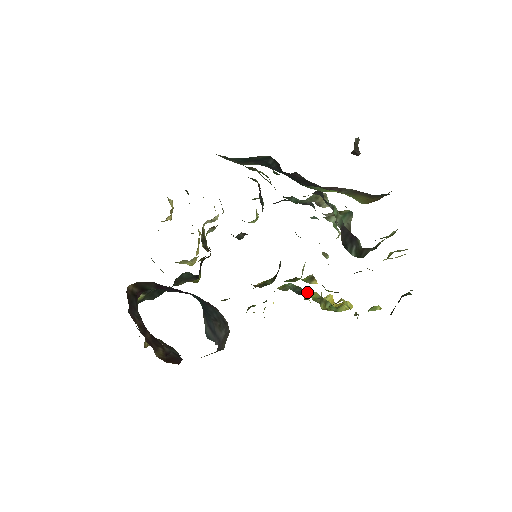
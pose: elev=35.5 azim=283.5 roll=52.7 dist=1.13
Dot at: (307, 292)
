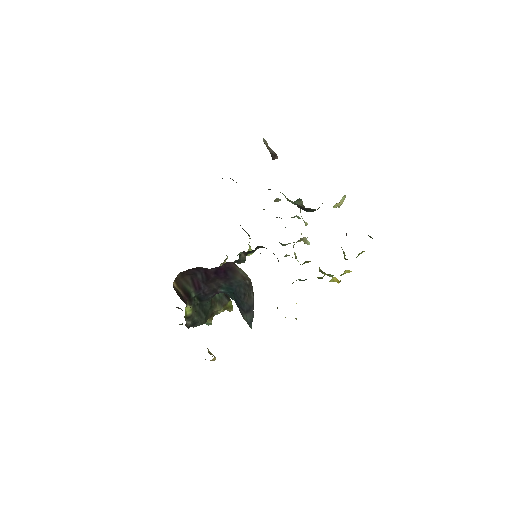
Dot at: occluded
